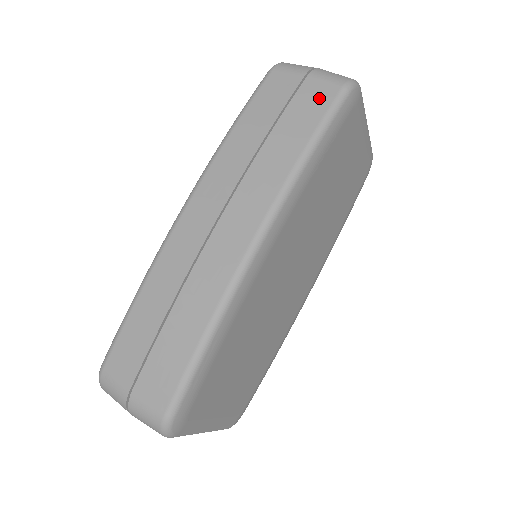
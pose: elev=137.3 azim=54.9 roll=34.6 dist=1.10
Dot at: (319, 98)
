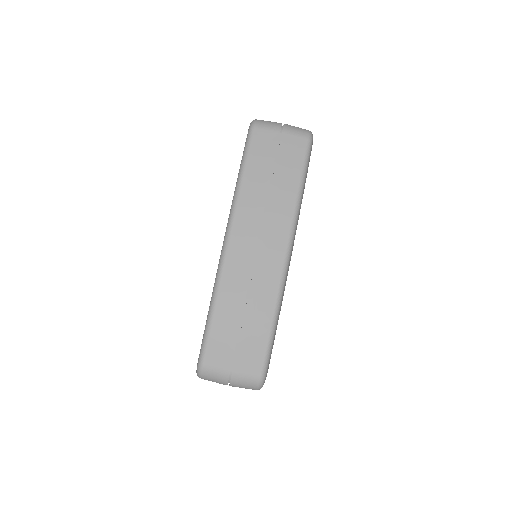
Dot at: (296, 149)
